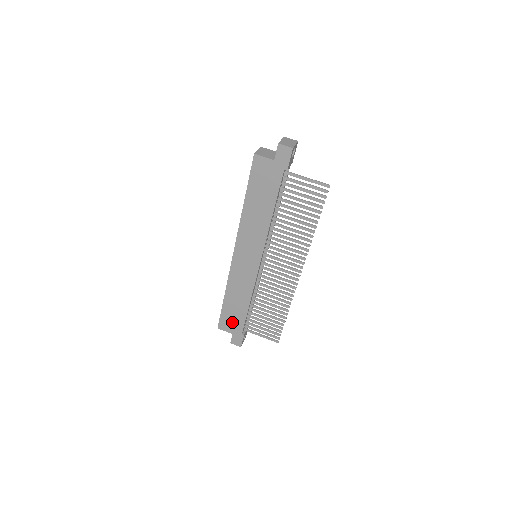
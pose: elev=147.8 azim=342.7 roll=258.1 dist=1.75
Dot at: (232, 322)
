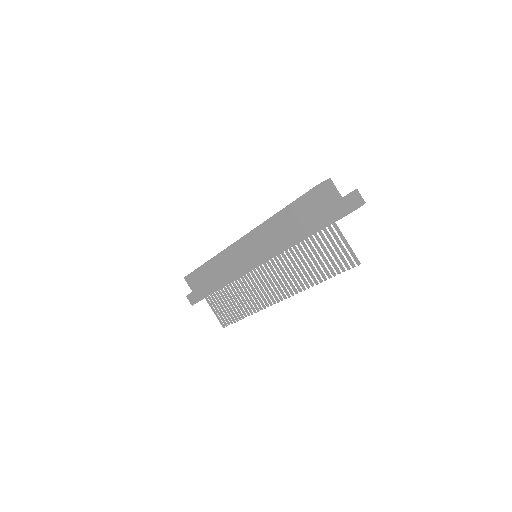
Dot at: (199, 284)
